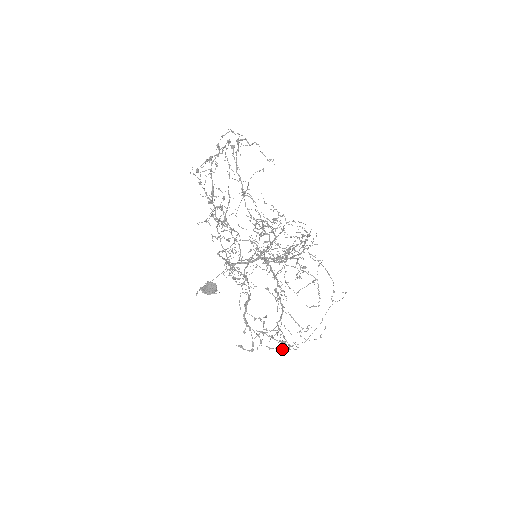
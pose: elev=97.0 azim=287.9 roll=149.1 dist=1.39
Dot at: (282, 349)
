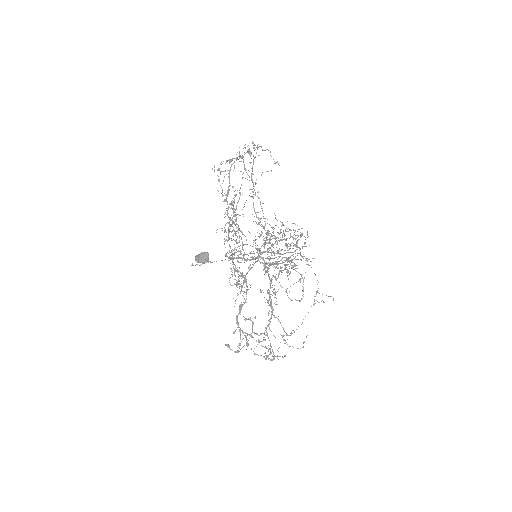
Dot at: occluded
